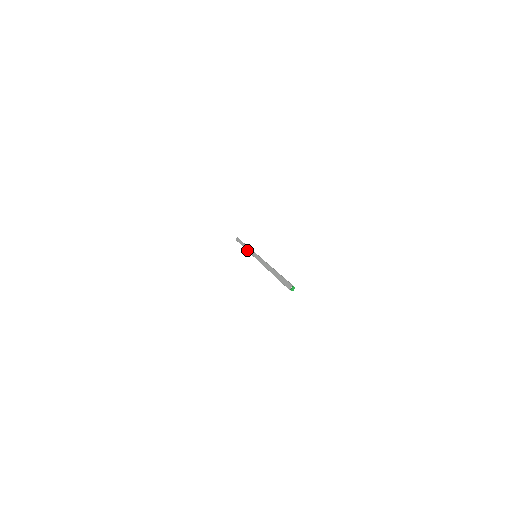
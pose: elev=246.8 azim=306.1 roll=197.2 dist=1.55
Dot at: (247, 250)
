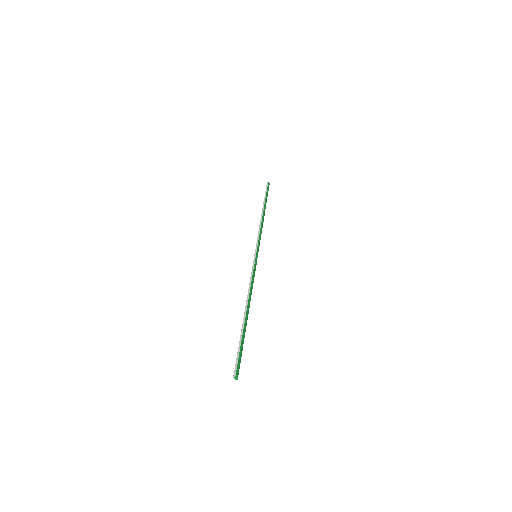
Dot at: occluded
